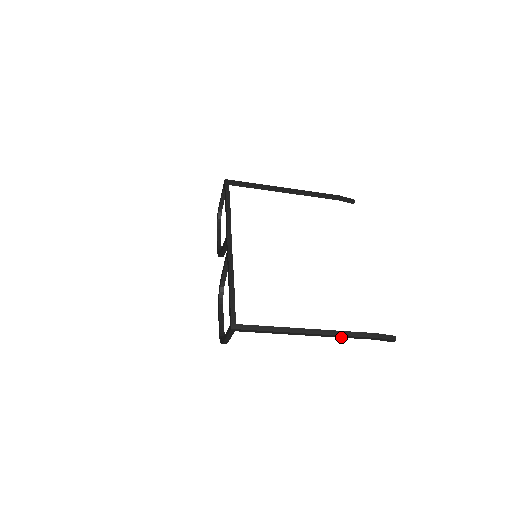
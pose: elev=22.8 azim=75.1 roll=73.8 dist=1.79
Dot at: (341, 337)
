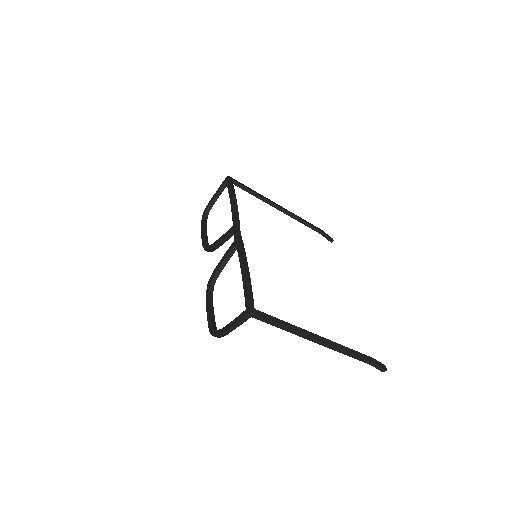
Dot at: (344, 353)
